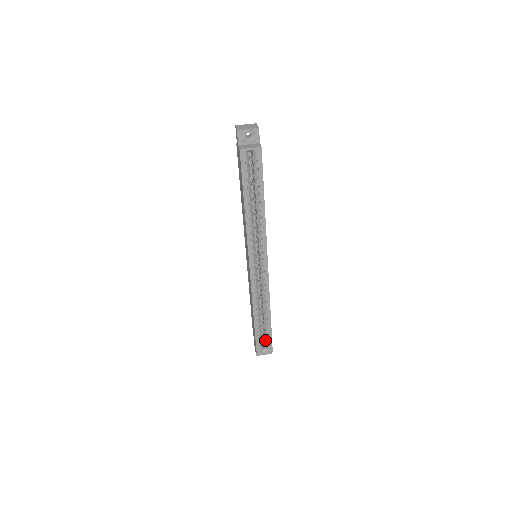
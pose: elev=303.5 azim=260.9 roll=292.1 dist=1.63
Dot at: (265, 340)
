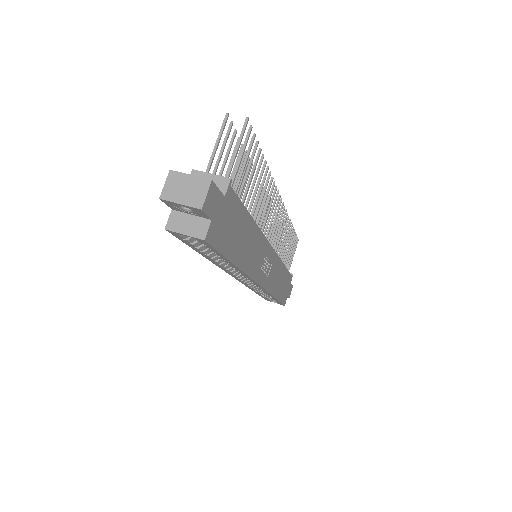
Dot at: occluded
